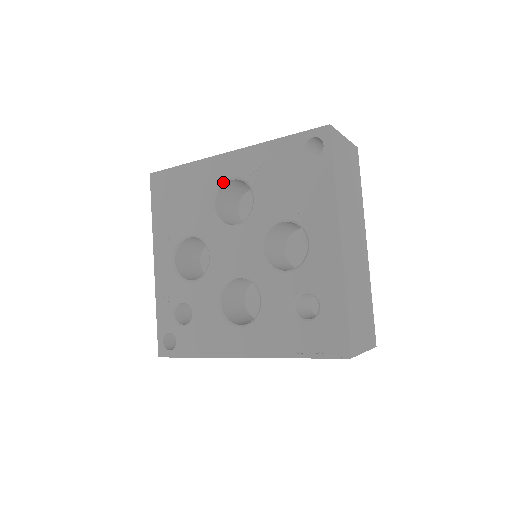
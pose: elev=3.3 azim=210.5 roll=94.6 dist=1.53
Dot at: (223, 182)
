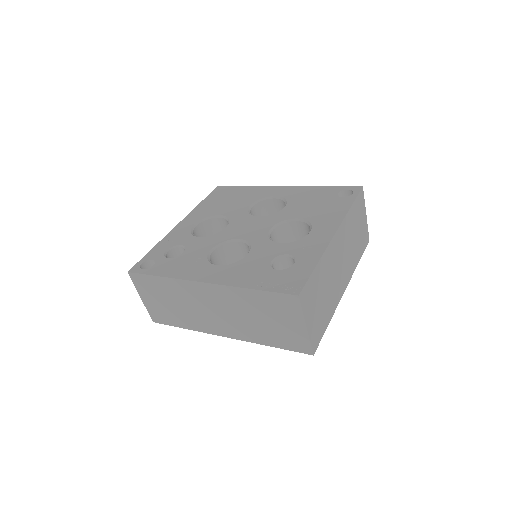
Dot at: (268, 198)
